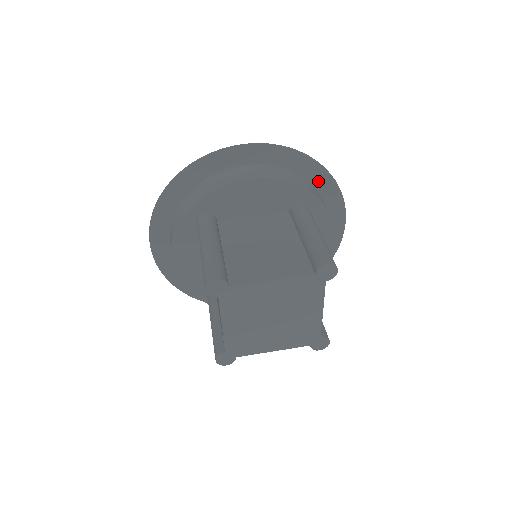
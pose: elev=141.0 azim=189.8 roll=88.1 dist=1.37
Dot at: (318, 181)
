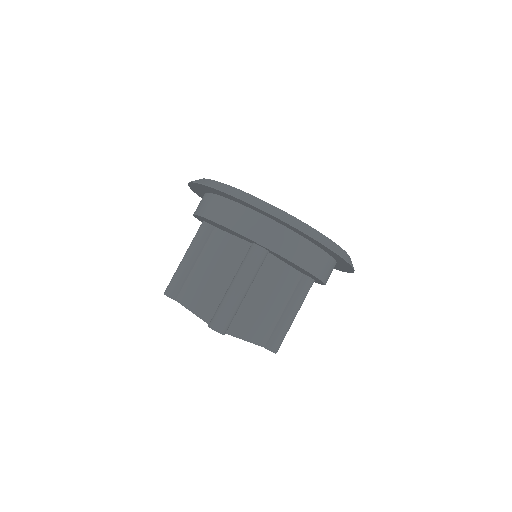
Dot at: (285, 224)
